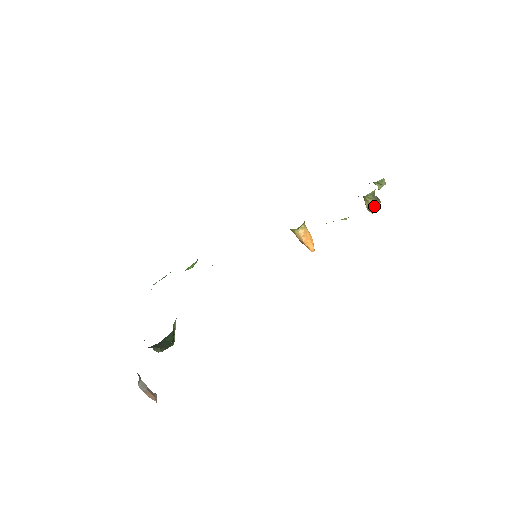
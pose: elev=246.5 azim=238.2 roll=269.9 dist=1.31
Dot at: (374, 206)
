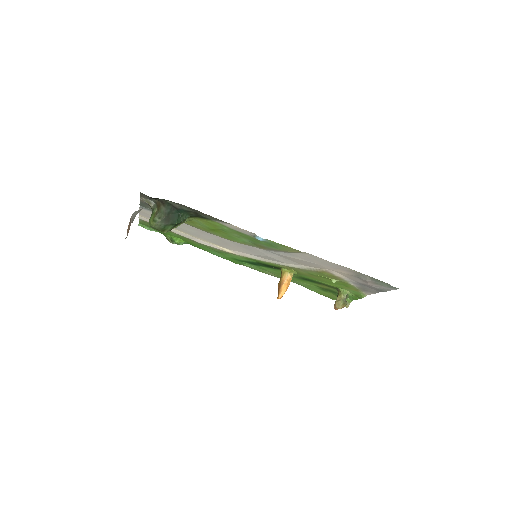
Dot at: (342, 303)
